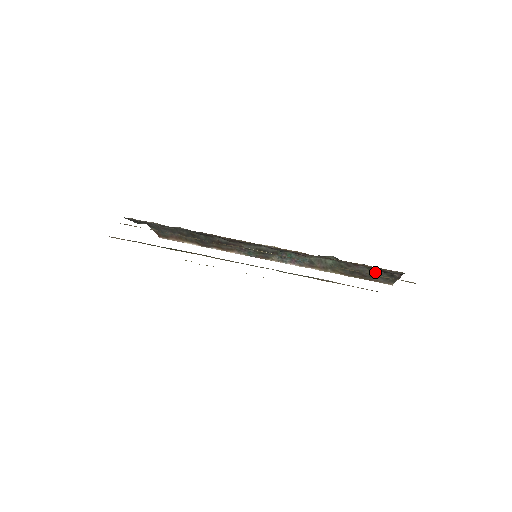
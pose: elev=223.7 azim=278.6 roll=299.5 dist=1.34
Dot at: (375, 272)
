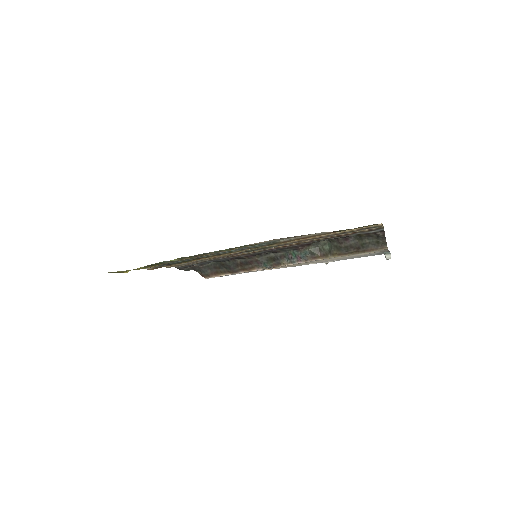
Dot at: (364, 240)
